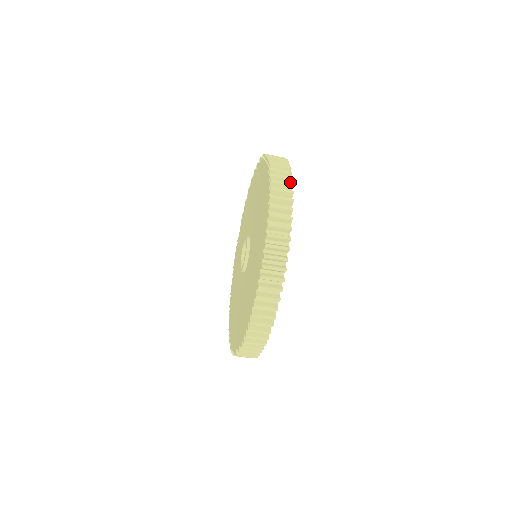
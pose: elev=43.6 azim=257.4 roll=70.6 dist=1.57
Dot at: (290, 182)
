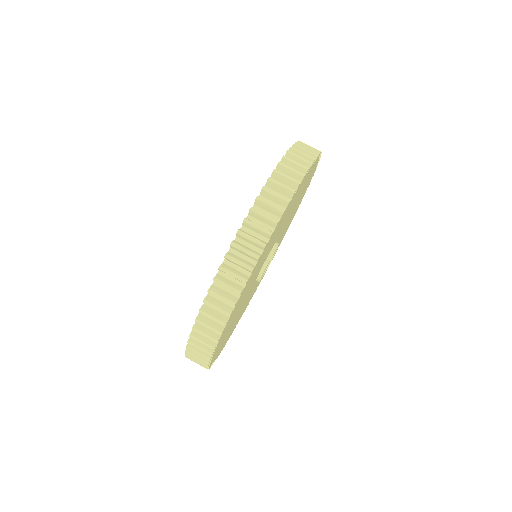
Dot at: occluded
